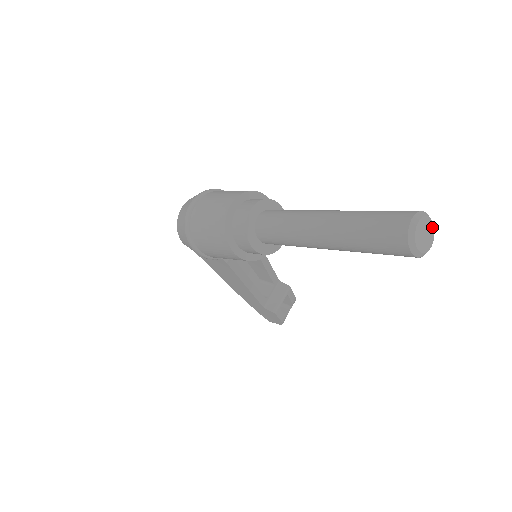
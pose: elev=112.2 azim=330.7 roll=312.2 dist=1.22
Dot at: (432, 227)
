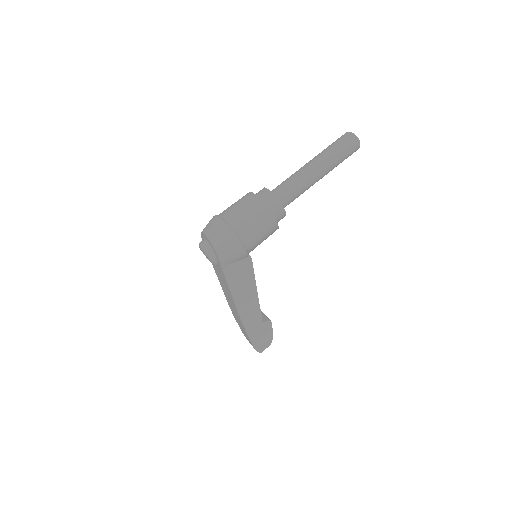
Dot at: occluded
